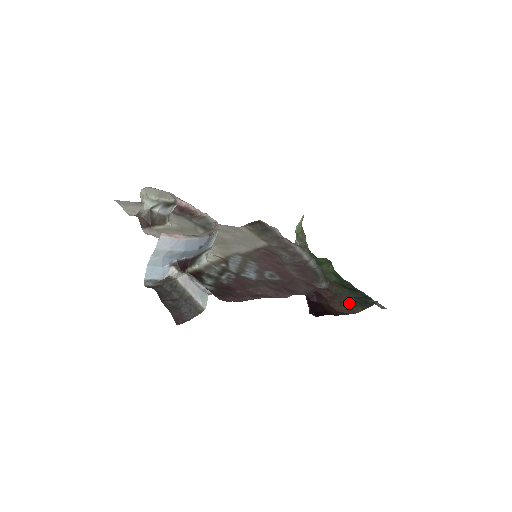
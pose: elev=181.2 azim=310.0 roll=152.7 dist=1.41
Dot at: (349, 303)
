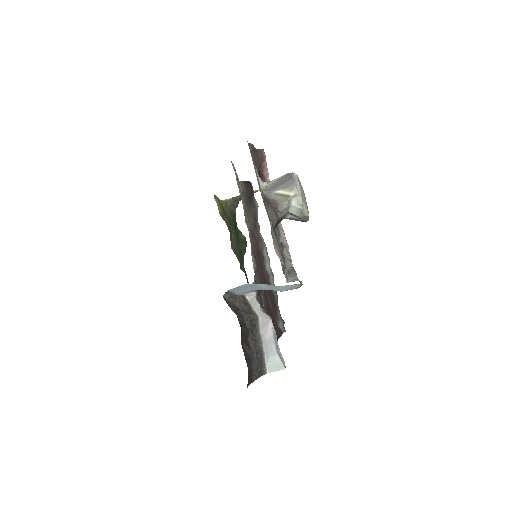
Dot at: occluded
